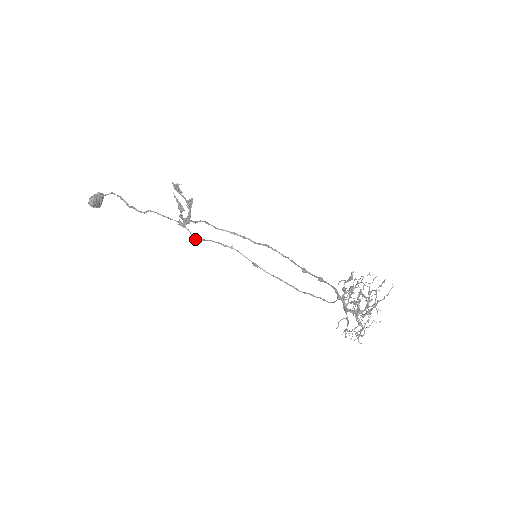
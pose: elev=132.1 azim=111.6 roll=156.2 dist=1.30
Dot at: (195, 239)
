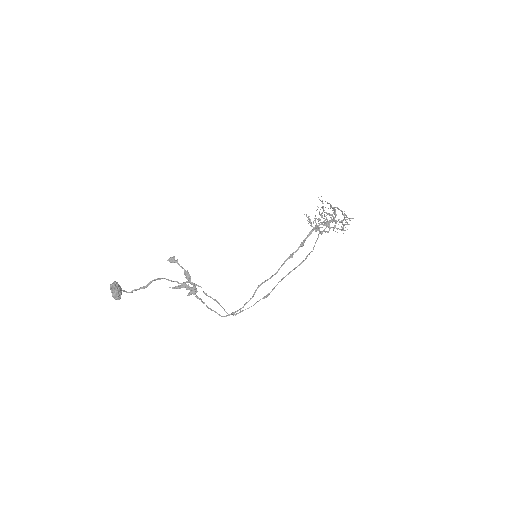
Dot at: (210, 297)
